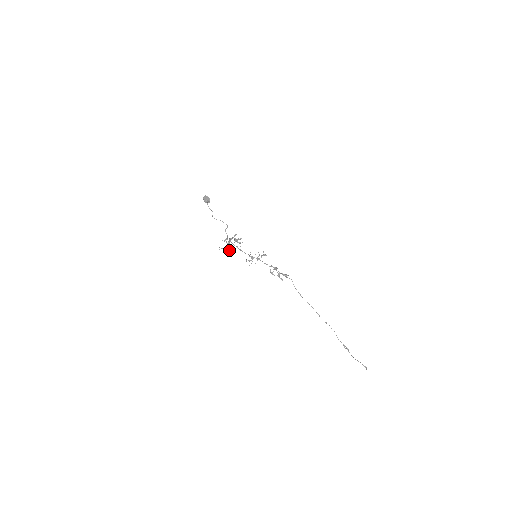
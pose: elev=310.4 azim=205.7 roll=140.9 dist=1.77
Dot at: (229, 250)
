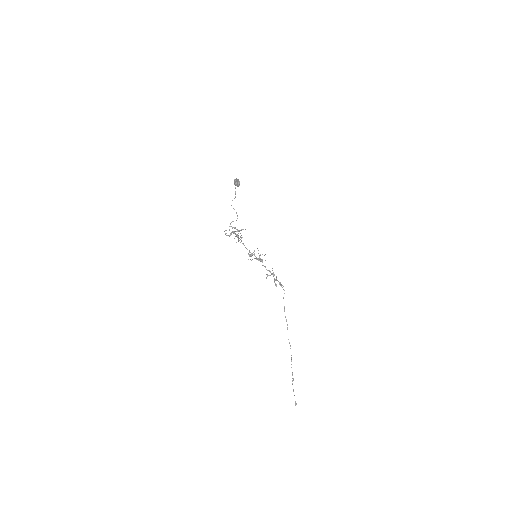
Dot at: occluded
